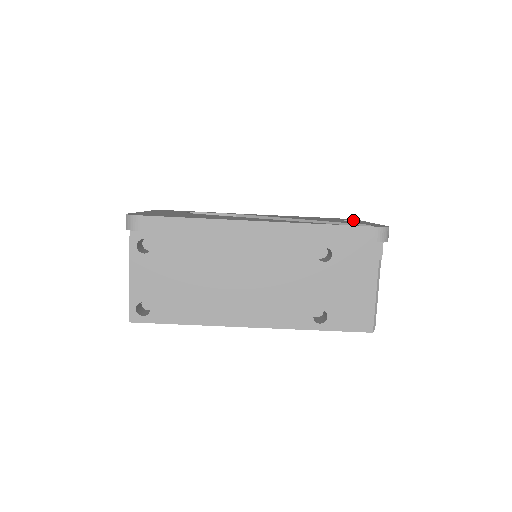
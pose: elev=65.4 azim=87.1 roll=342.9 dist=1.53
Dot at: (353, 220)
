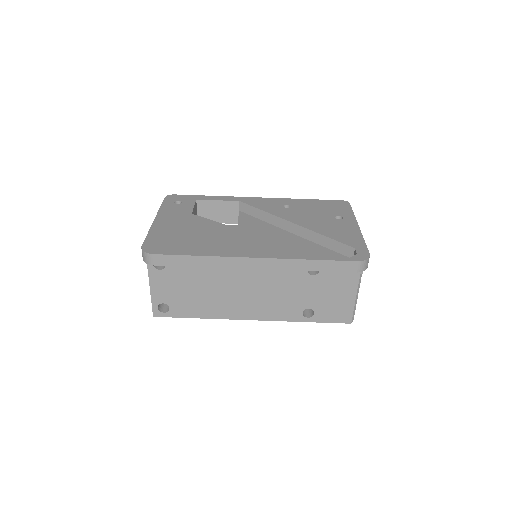
Dot at: (345, 214)
